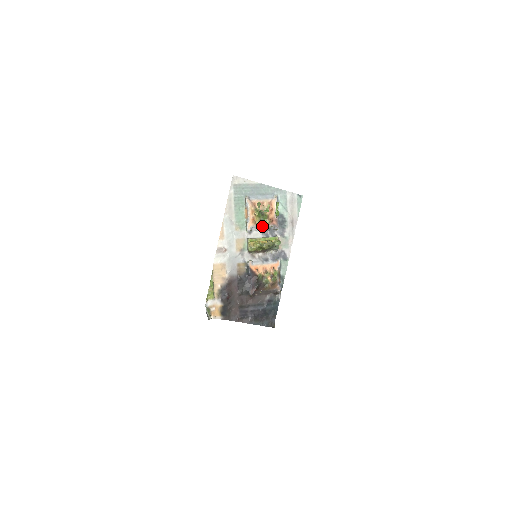
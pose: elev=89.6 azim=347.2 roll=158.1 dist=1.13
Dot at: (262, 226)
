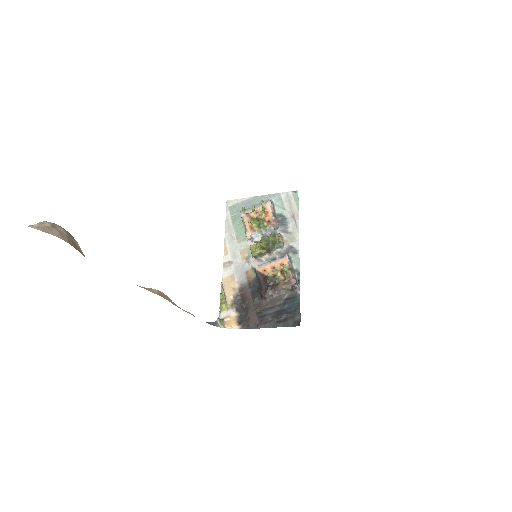
Dot at: (261, 230)
